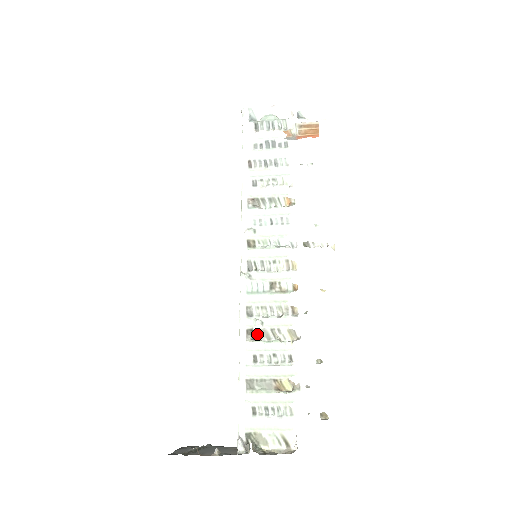
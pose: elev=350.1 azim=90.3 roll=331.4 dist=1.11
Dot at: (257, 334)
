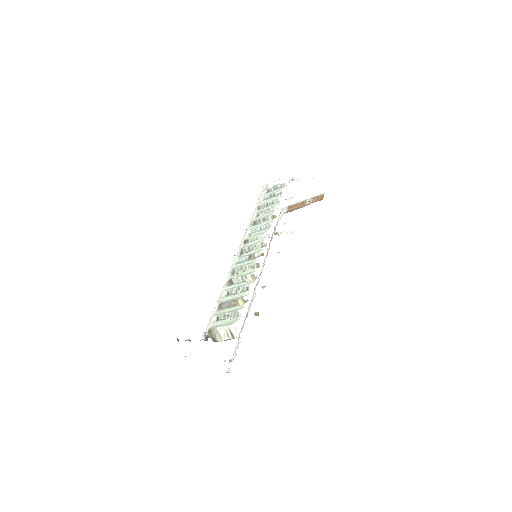
Dot at: (234, 282)
